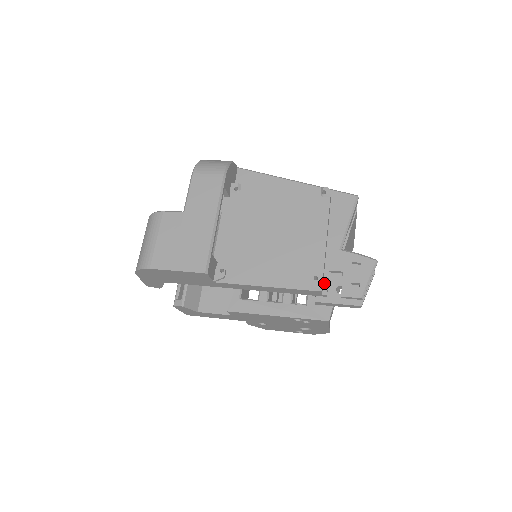
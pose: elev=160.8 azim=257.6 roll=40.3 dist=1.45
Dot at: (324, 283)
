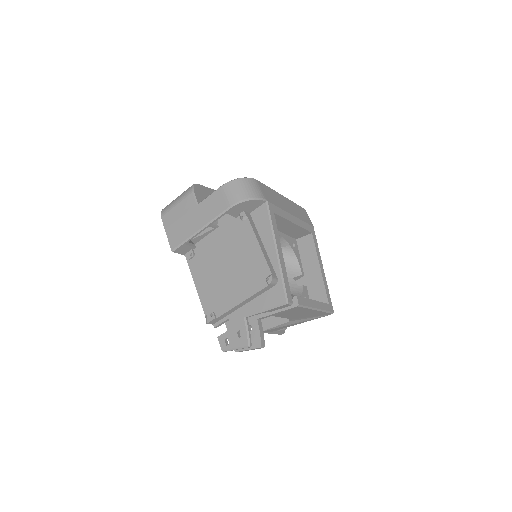
Dot at: (220, 321)
